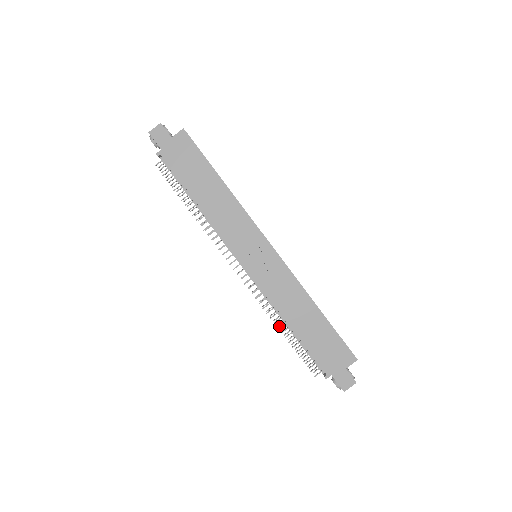
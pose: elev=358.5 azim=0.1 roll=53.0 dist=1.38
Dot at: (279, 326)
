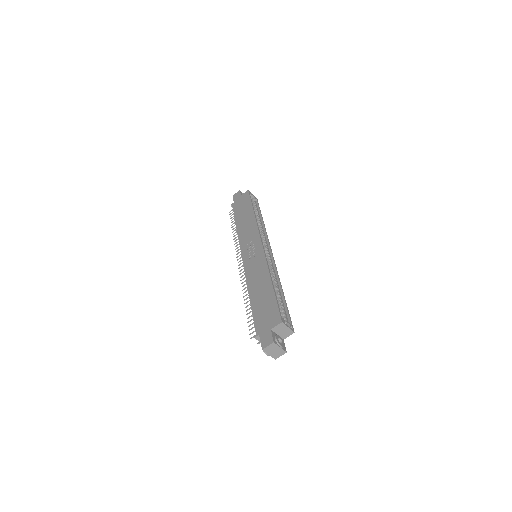
Dot at: (245, 299)
